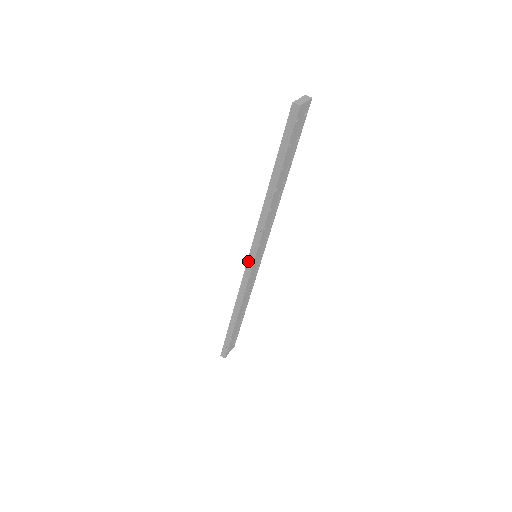
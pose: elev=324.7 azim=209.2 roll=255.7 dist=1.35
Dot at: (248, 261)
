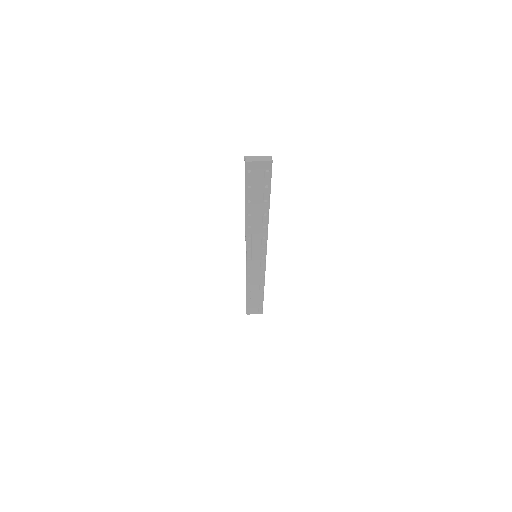
Dot at: occluded
